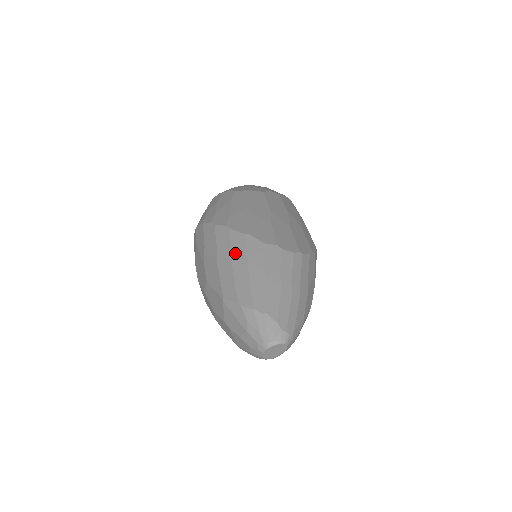
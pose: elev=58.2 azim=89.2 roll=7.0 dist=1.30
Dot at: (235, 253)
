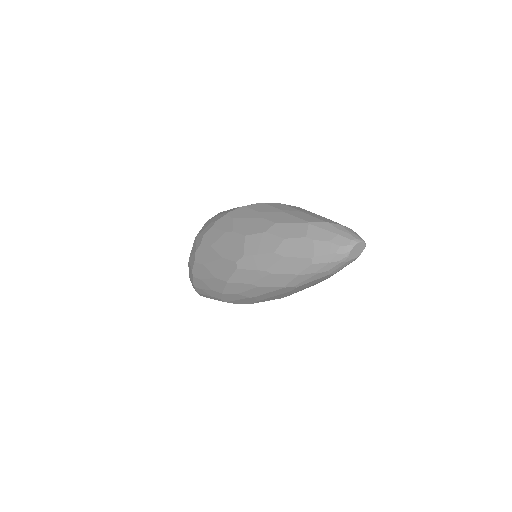
Dot at: (300, 210)
